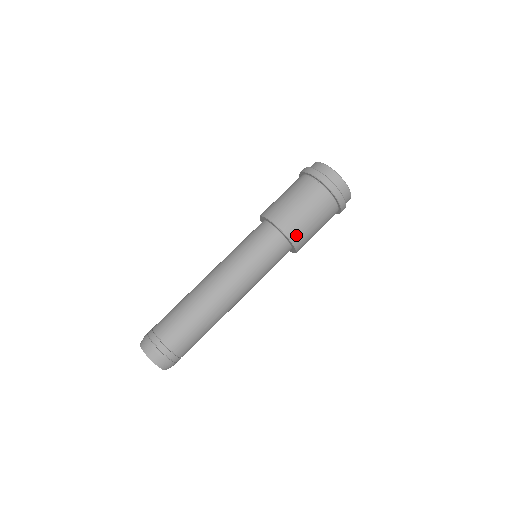
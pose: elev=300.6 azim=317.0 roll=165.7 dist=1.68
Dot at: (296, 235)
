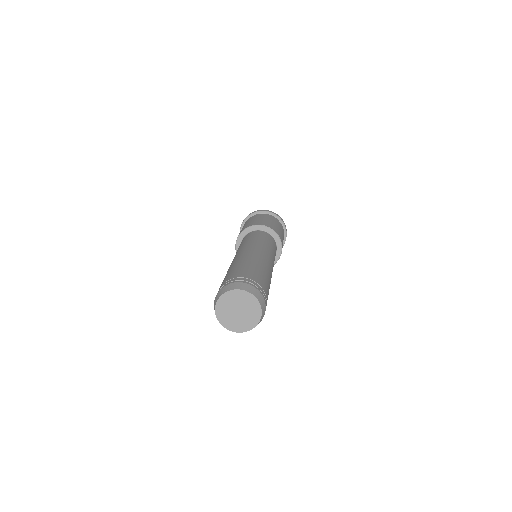
Dot at: (279, 234)
